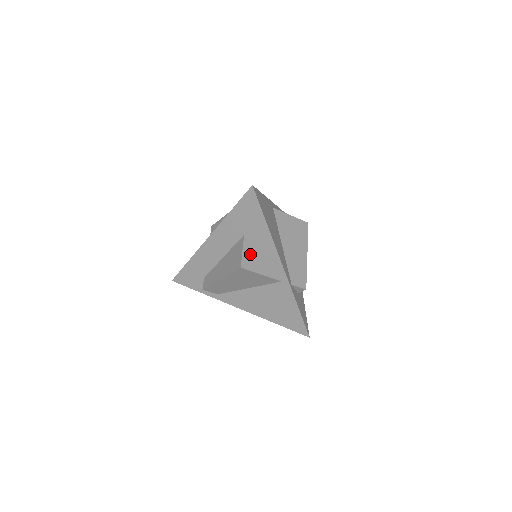
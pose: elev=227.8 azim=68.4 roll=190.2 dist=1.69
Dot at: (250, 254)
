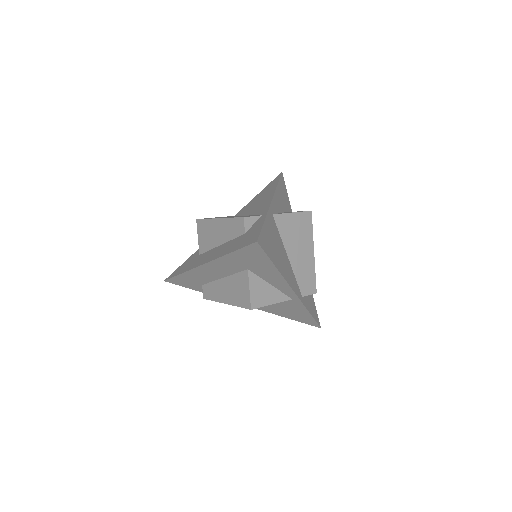
Dot at: (258, 288)
